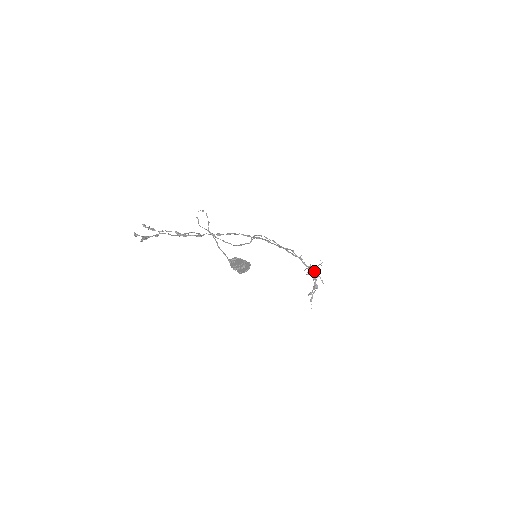
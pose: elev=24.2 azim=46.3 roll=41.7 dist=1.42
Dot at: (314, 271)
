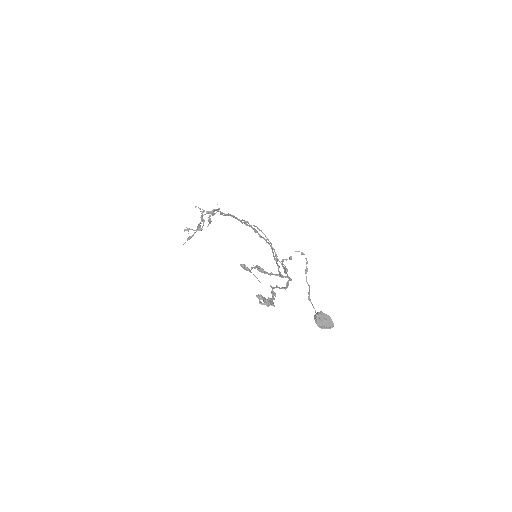
Dot at: occluded
